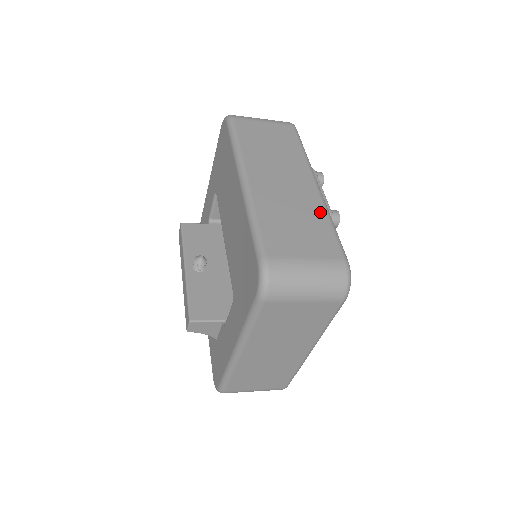
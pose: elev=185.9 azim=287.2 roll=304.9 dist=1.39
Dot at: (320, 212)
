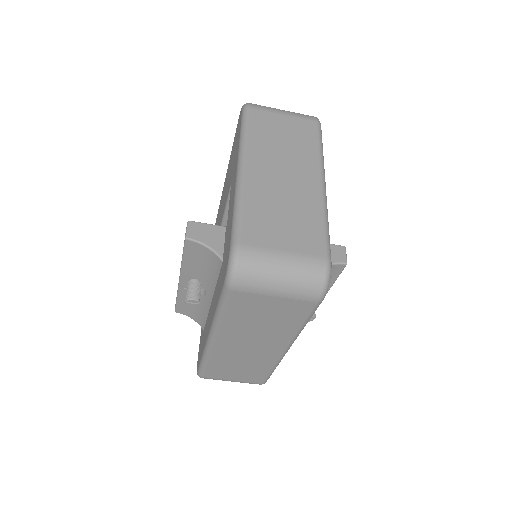
Dot at: occluded
